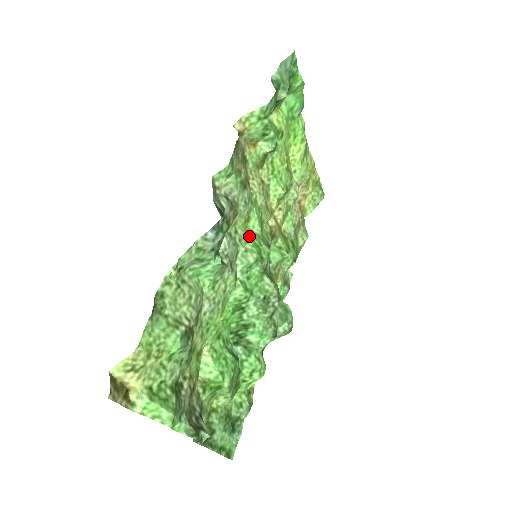
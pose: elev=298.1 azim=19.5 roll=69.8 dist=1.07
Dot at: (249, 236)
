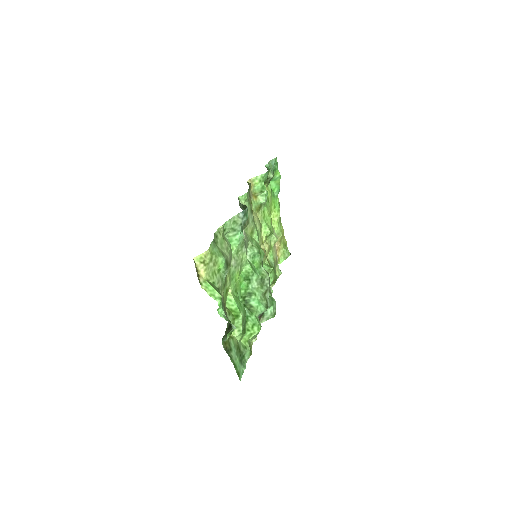
Dot at: (253, 241)
